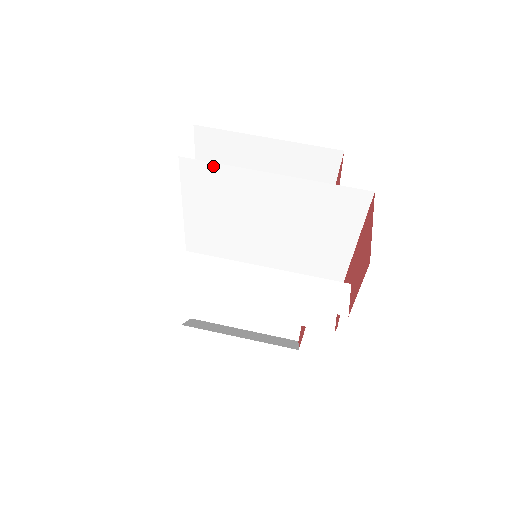
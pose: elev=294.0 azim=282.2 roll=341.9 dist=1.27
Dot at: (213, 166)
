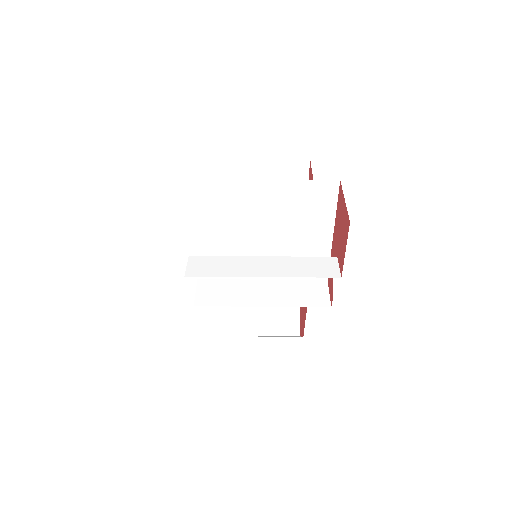
Dot at: (215, 183)
